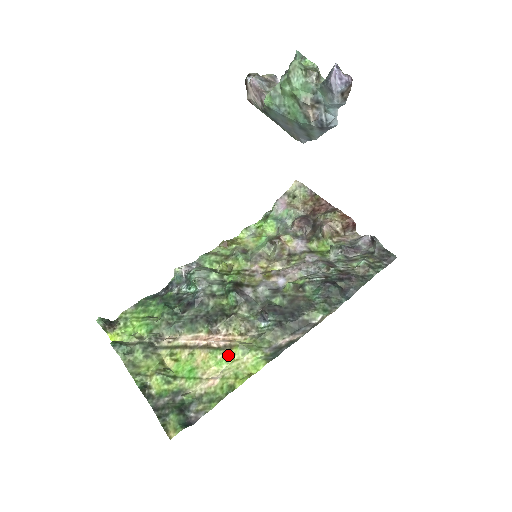
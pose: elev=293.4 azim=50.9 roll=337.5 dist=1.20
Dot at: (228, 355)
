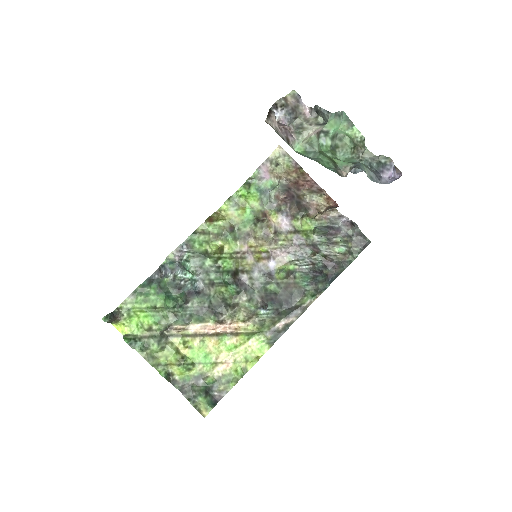
Dot at: (235, 341)
